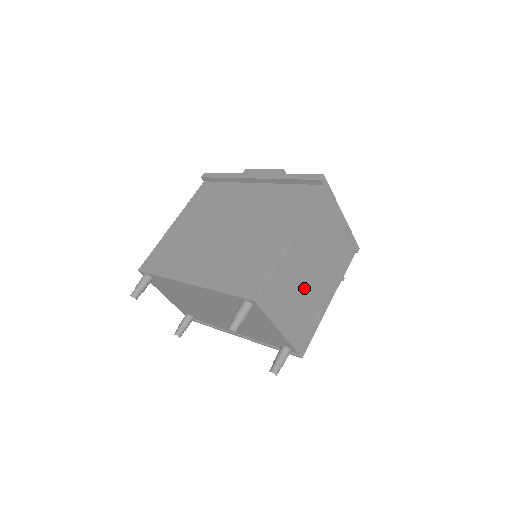
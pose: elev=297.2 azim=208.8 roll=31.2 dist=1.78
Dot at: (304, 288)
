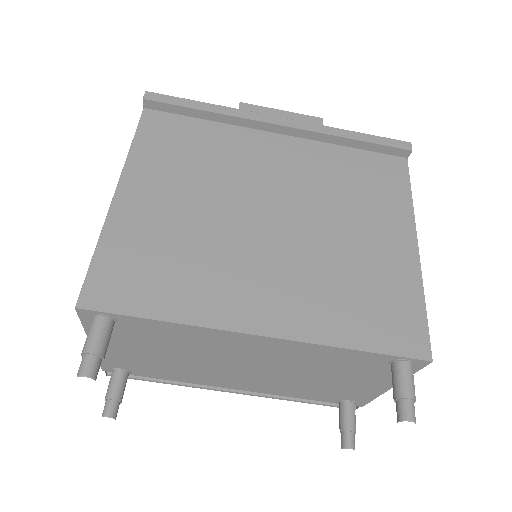
Dot at: occluded
